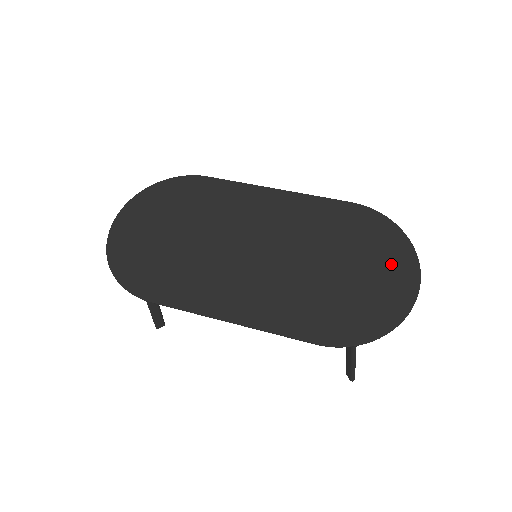
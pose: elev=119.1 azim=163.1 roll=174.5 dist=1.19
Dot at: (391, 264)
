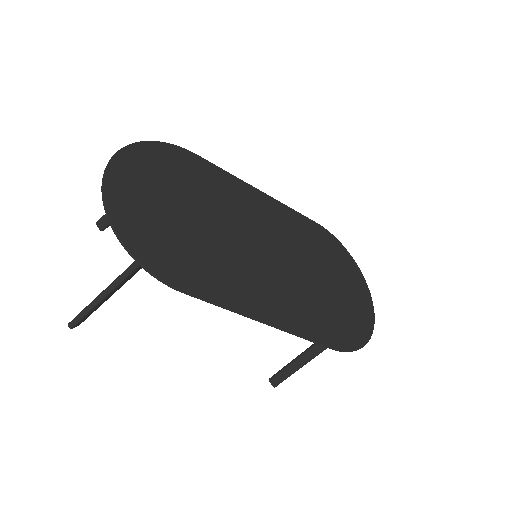
Dot at: (354, 283)
